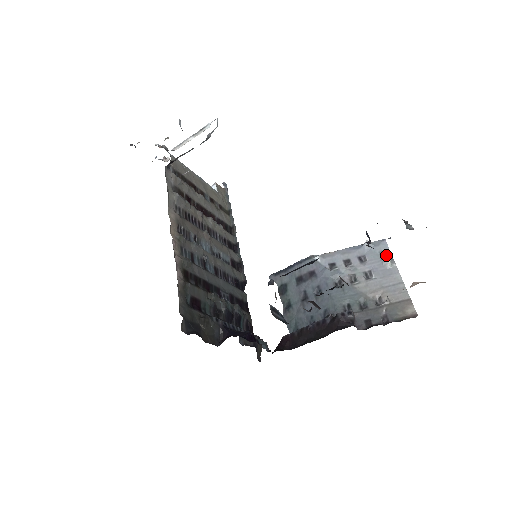
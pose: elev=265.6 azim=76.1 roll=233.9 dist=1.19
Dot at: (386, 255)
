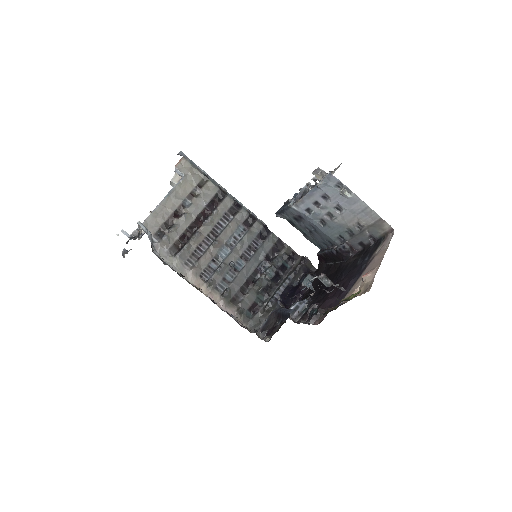
Dot at: (341, 186)
